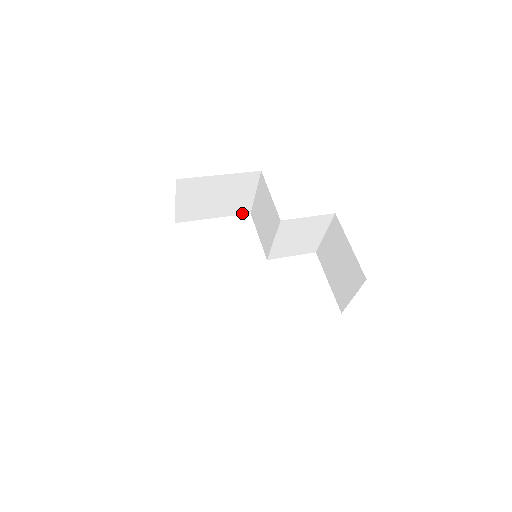
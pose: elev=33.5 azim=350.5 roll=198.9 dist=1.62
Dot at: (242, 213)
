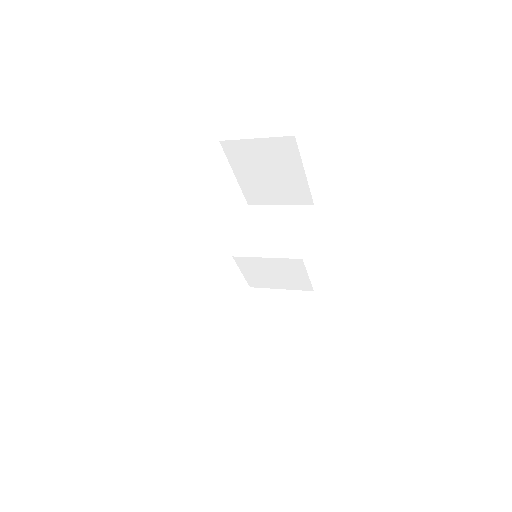
Dot at: (247, 198)
